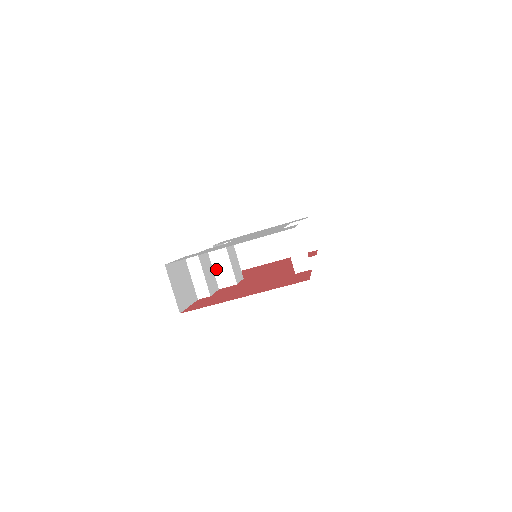
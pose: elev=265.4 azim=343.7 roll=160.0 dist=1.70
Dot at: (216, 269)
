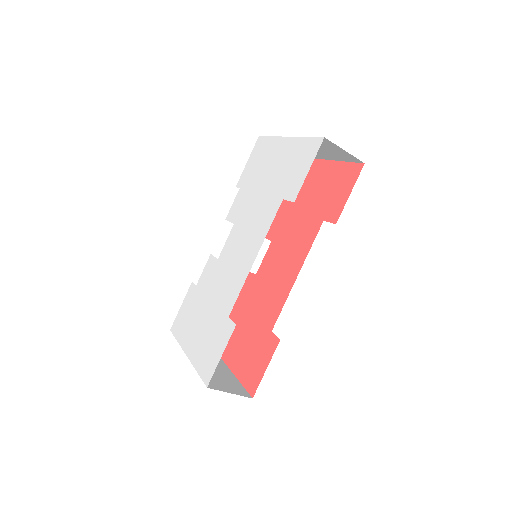
Dot at: occluded
